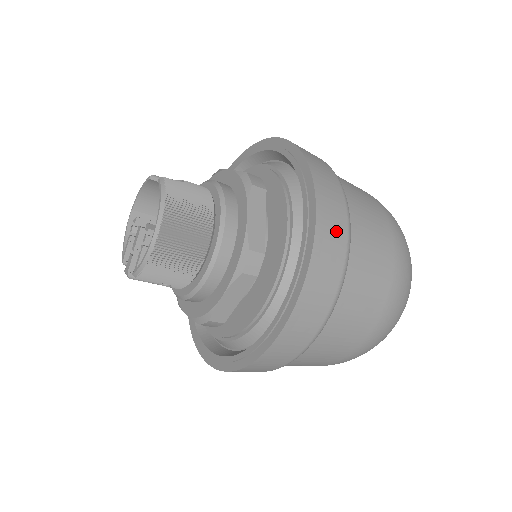
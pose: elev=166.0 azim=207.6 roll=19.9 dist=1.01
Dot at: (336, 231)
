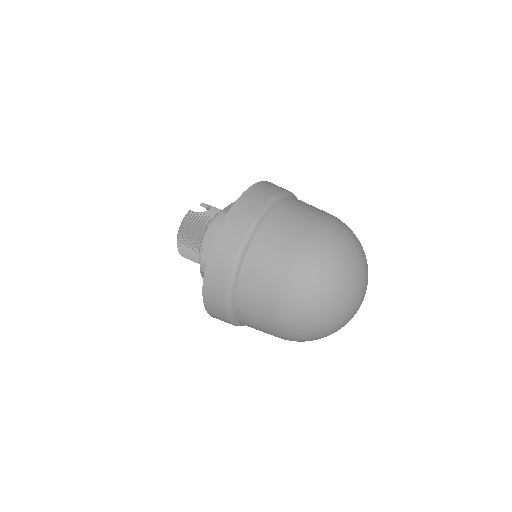
Dot at: (223, 262)
